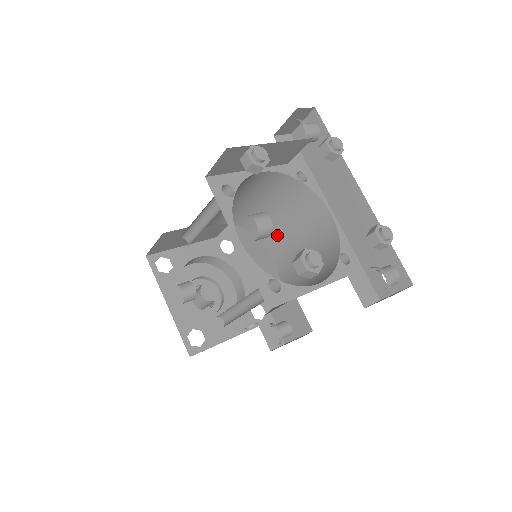
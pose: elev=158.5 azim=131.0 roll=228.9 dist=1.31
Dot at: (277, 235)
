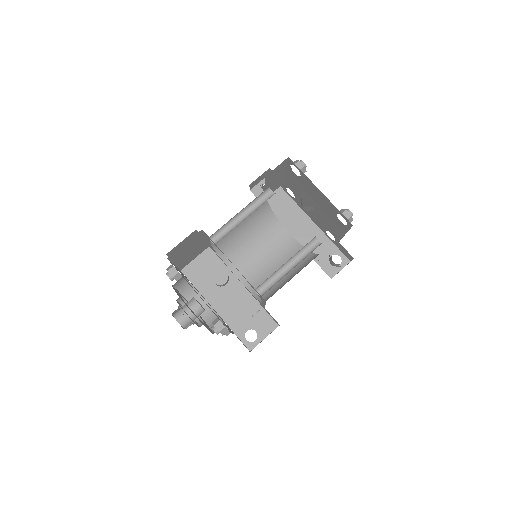
Dot at: (243, 258)
